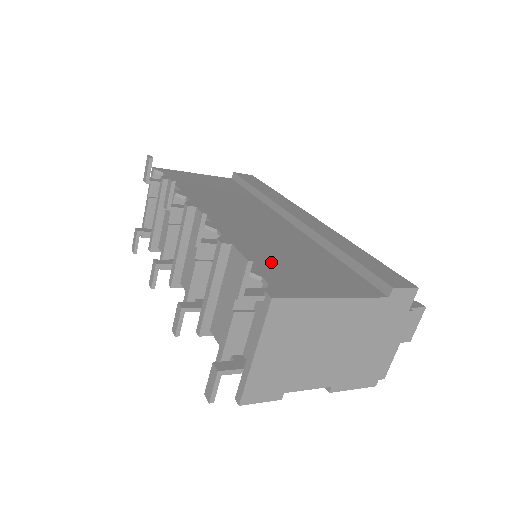
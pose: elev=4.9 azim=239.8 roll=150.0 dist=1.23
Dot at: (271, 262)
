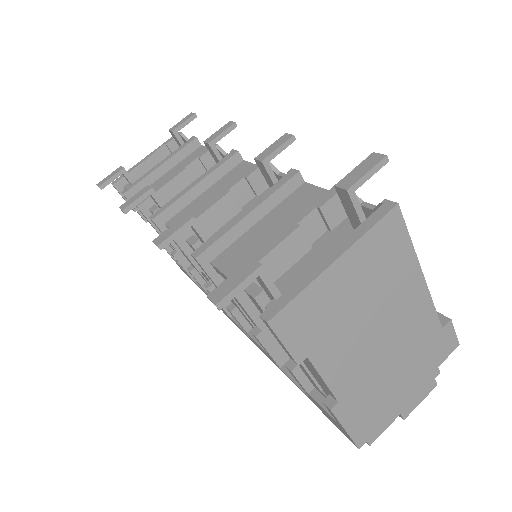
Dot at: occluded
